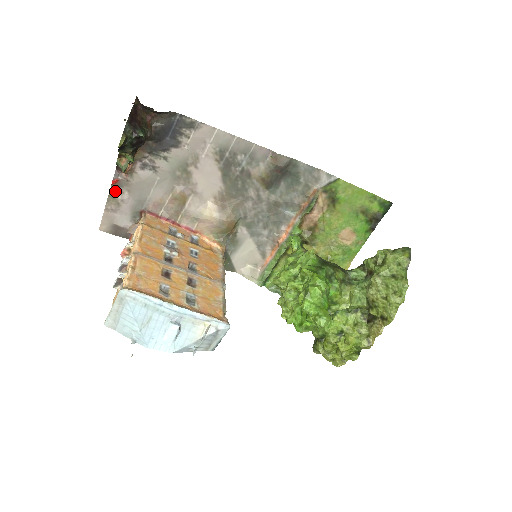
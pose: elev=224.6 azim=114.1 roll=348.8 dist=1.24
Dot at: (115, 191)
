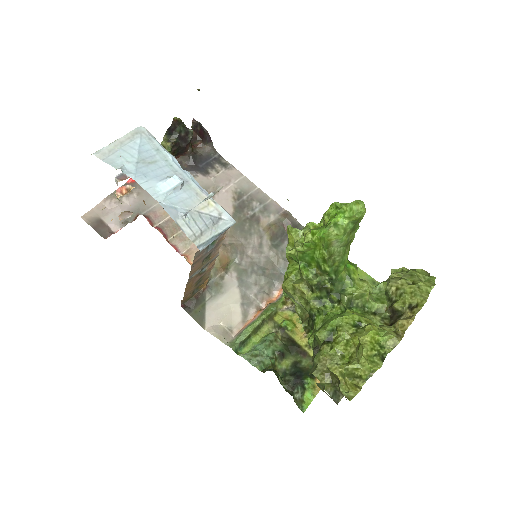
Dot at: occluded
